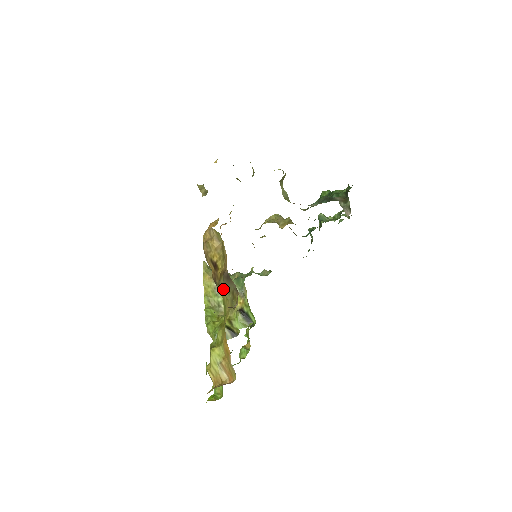
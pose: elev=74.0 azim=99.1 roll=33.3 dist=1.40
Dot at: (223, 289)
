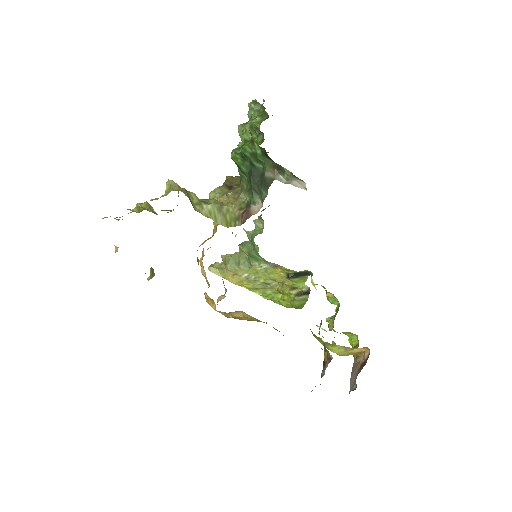
Dot at: occluded
